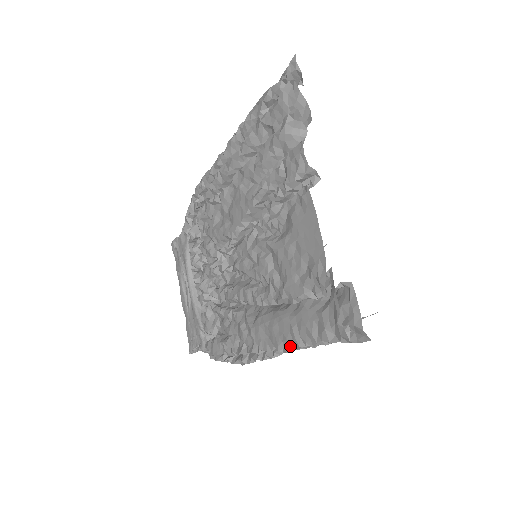
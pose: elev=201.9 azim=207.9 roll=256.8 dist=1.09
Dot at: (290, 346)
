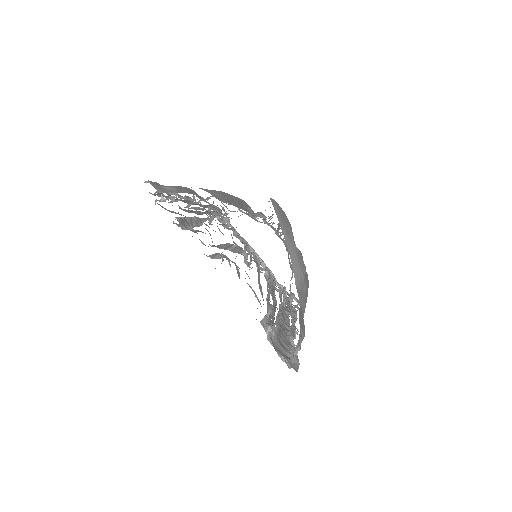
Dot at: occluded
